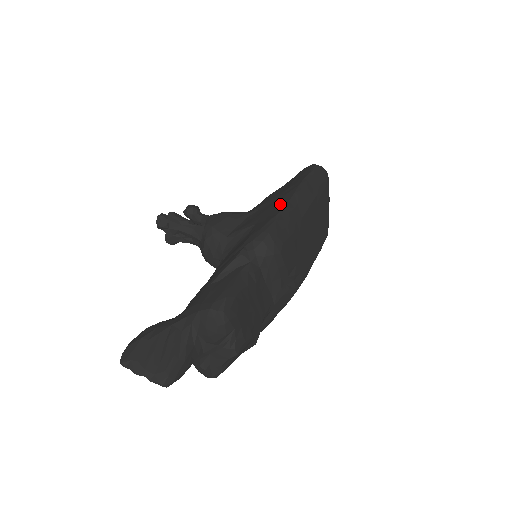
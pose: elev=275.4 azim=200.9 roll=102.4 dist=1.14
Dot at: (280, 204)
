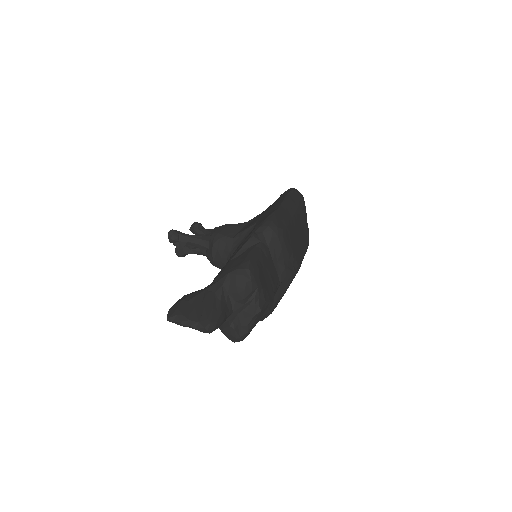
Dot at: (274, 208)
